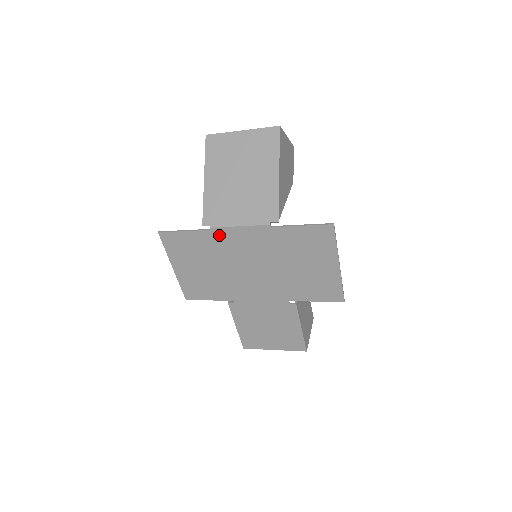
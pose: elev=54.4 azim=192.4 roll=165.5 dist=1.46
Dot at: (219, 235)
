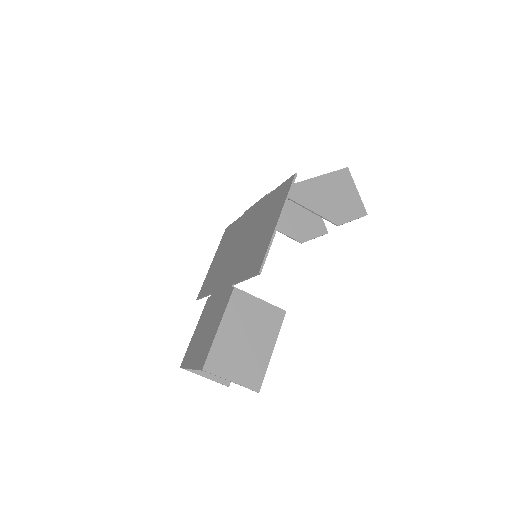
Dot at: (244, 217)
